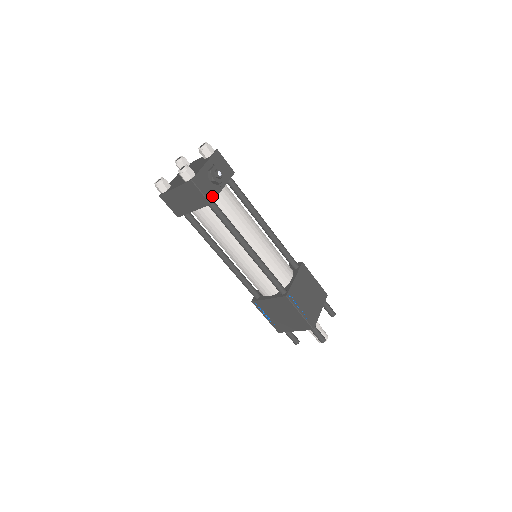
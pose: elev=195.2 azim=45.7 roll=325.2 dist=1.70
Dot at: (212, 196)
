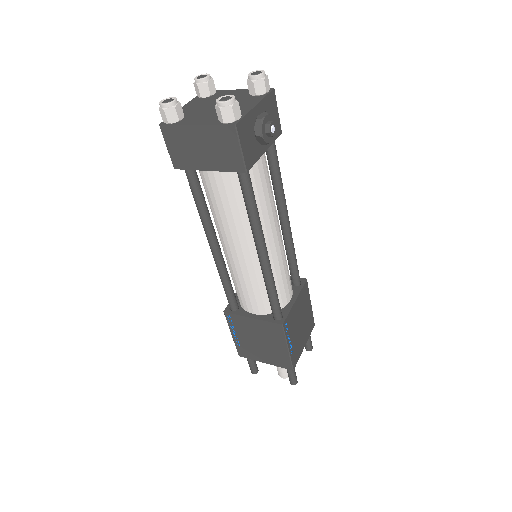
Dot at: (251, 160)
